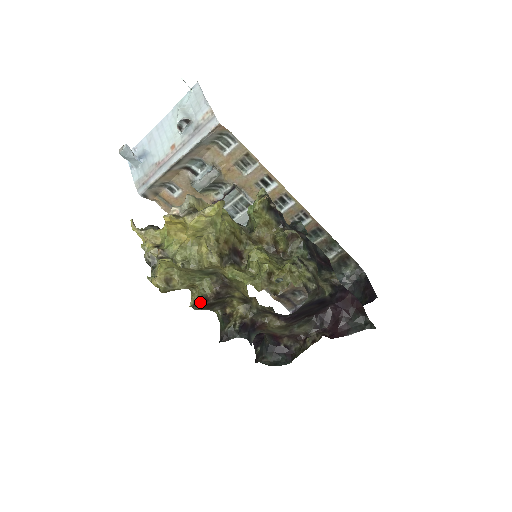
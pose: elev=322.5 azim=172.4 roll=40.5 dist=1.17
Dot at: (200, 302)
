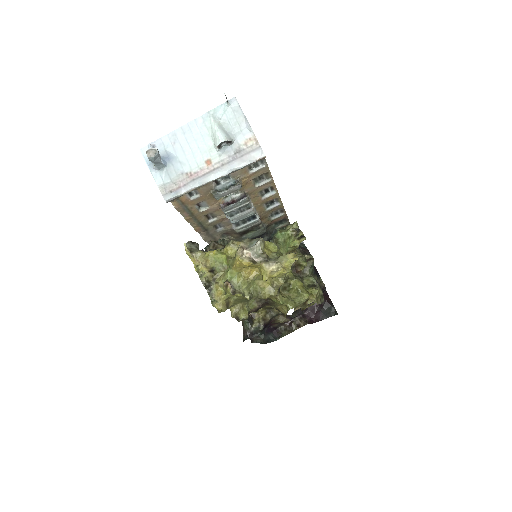
Dot at: (246, 317)
